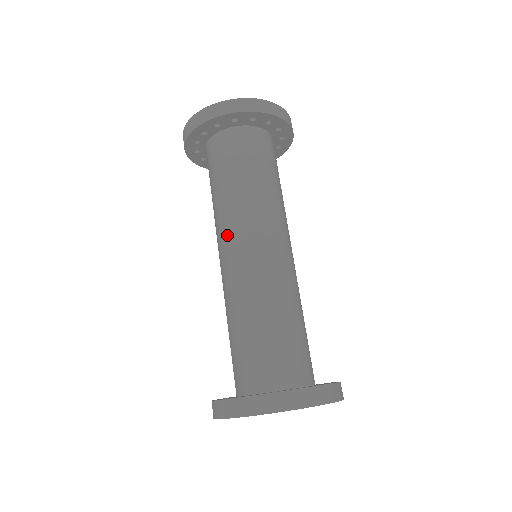
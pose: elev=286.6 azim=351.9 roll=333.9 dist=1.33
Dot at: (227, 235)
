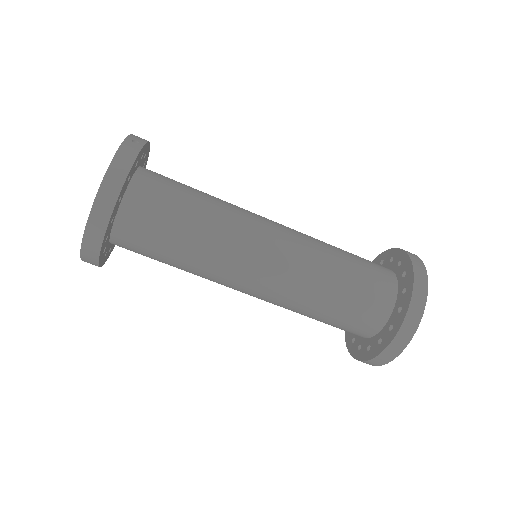
Dot at: occluded
